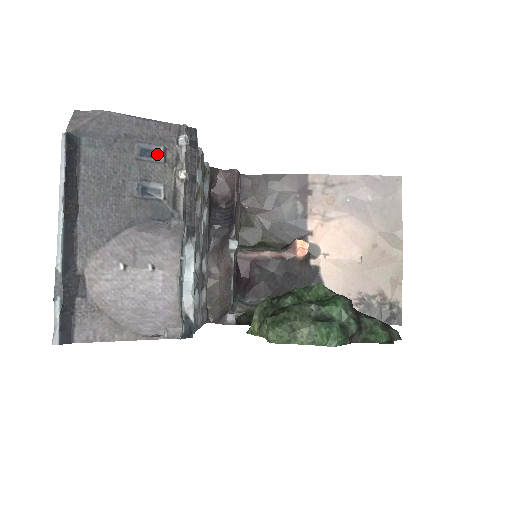
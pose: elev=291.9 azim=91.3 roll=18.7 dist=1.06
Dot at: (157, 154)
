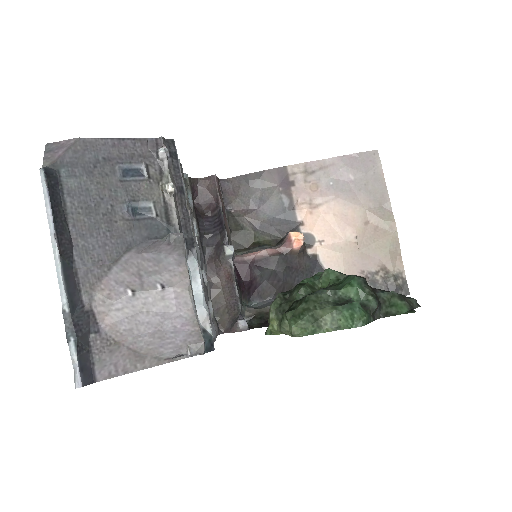
Dot at: (139, 172)
